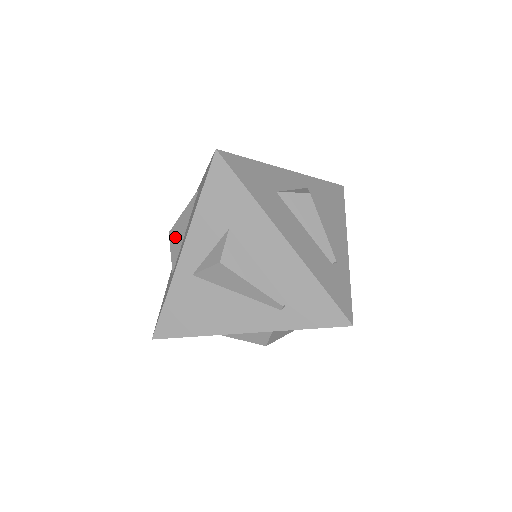
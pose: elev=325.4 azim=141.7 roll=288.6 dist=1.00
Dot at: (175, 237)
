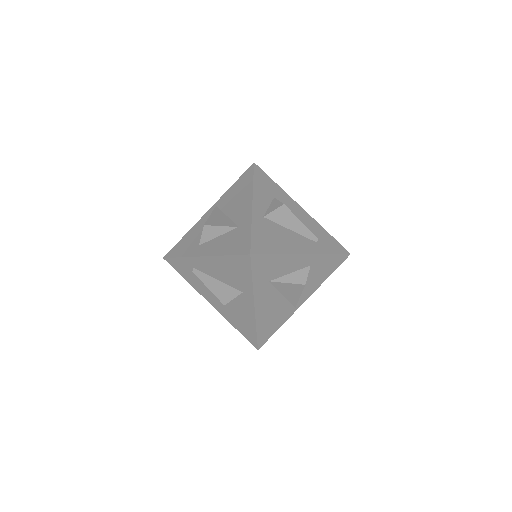
Dot at: (217, 222)
